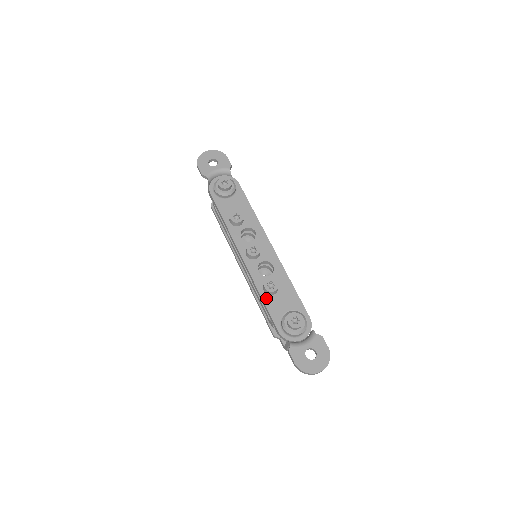
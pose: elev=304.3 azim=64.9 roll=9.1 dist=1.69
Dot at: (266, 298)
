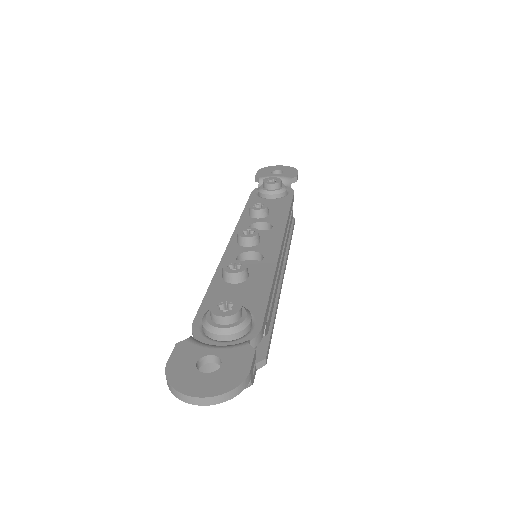
Dot at: (217, 283)
